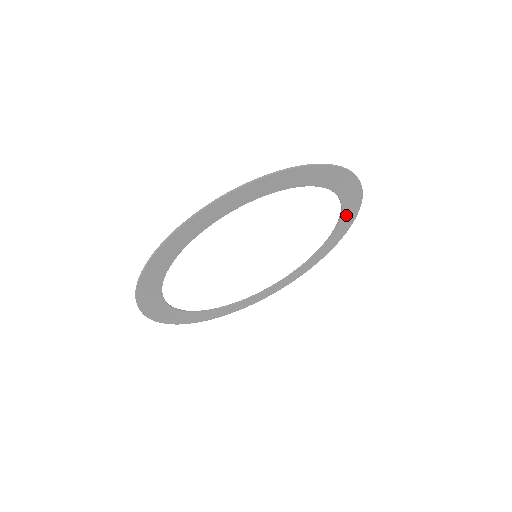
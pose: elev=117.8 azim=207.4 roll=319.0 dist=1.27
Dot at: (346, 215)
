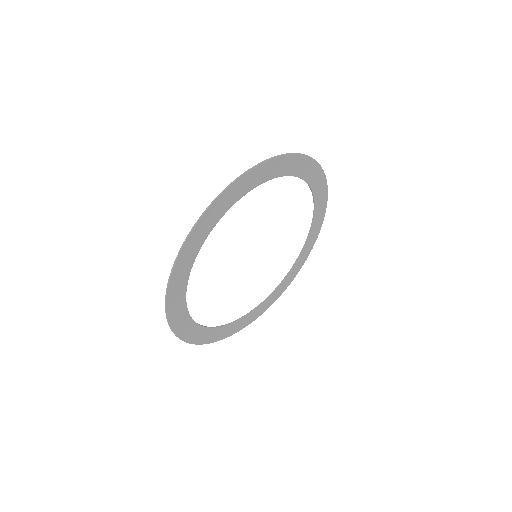
Dot at: (314, 182)
